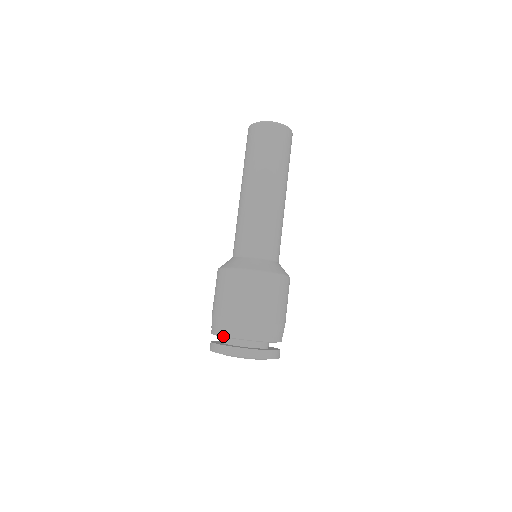
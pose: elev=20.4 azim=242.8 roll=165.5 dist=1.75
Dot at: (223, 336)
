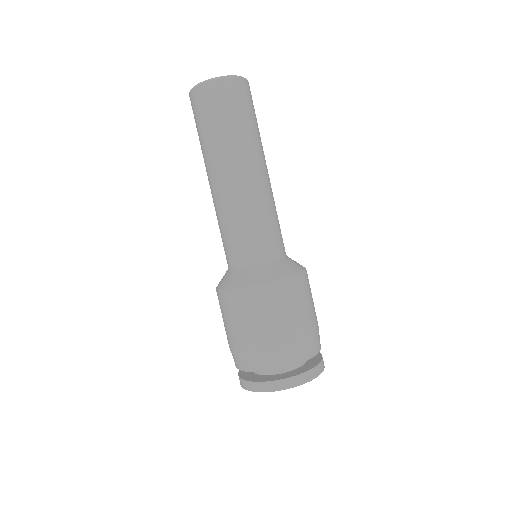
Dot at: occluded
